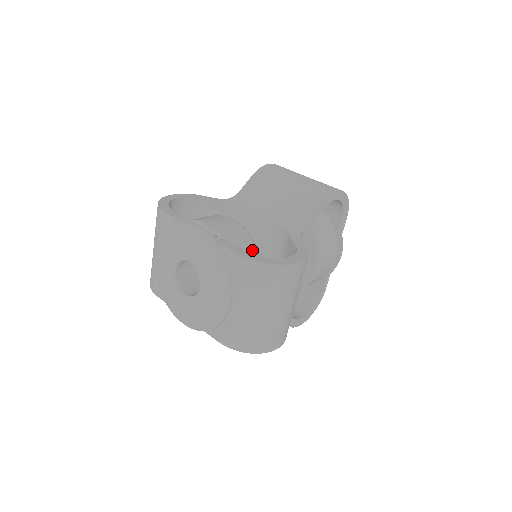
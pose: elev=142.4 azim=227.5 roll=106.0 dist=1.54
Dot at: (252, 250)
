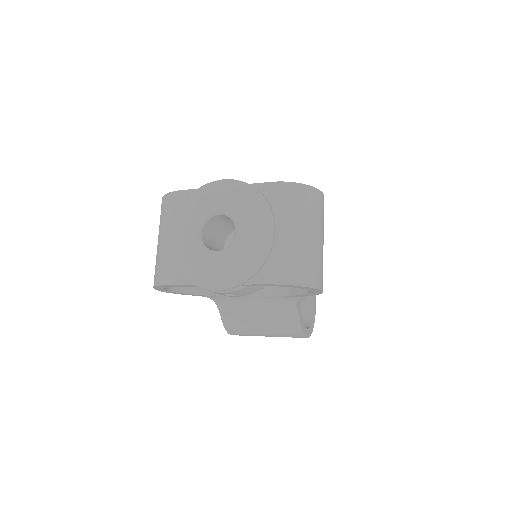
Dot at: occluded
